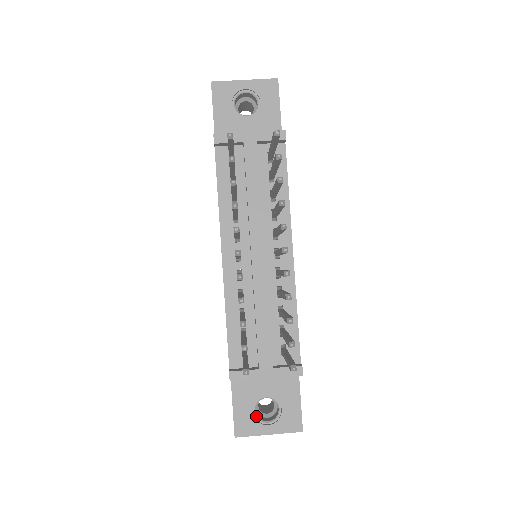
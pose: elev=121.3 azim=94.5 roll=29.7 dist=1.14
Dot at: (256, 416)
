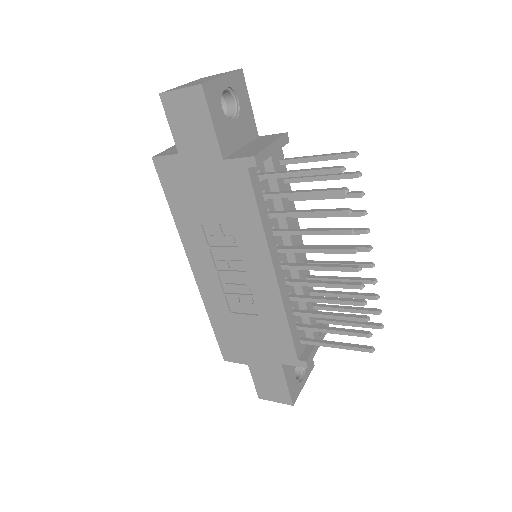
Dot at: (296, 380)
